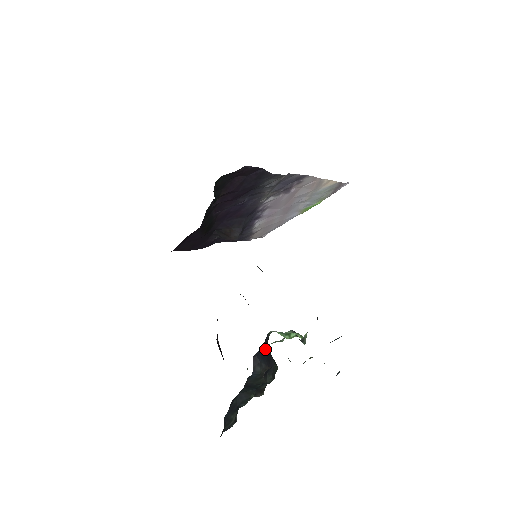
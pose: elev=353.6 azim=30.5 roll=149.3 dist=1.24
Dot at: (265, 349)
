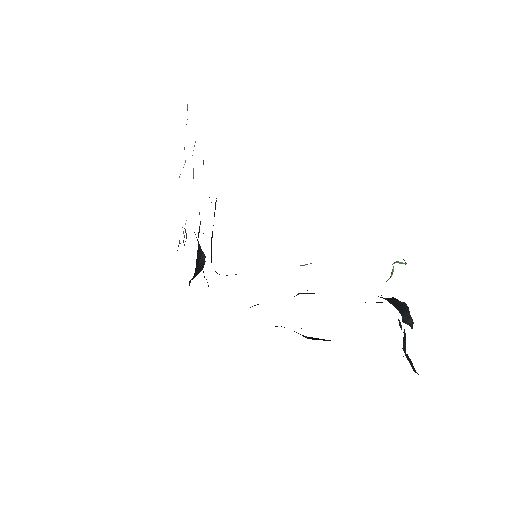
Dot at: occluded
